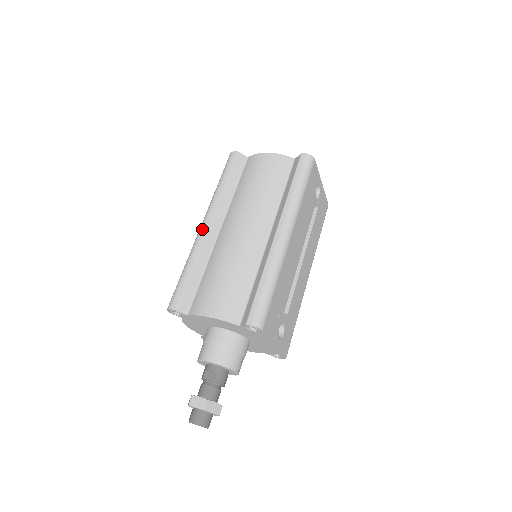
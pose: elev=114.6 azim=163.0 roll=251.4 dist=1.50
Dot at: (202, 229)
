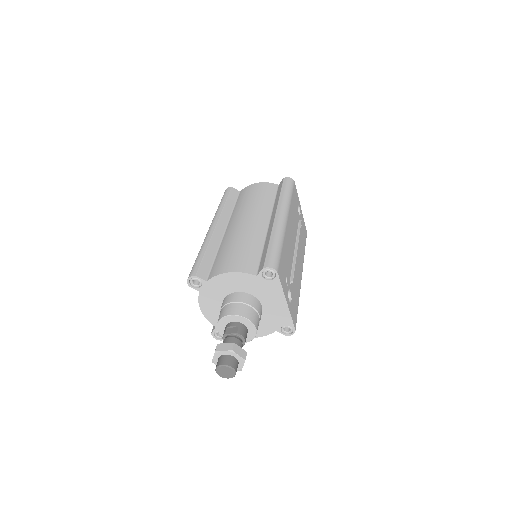
Dot at: (211, 229)
